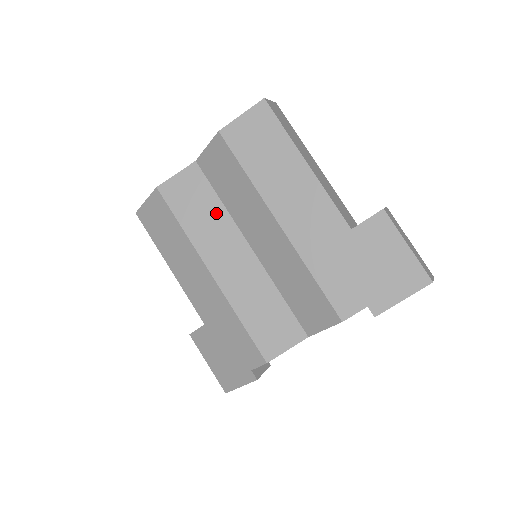
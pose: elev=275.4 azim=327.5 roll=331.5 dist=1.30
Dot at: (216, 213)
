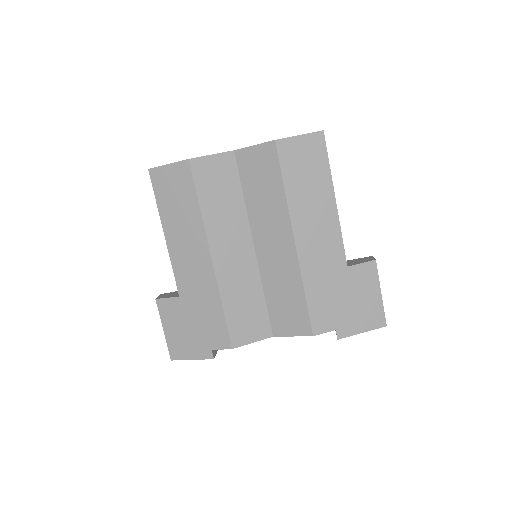
Dot at: (235, 205)
